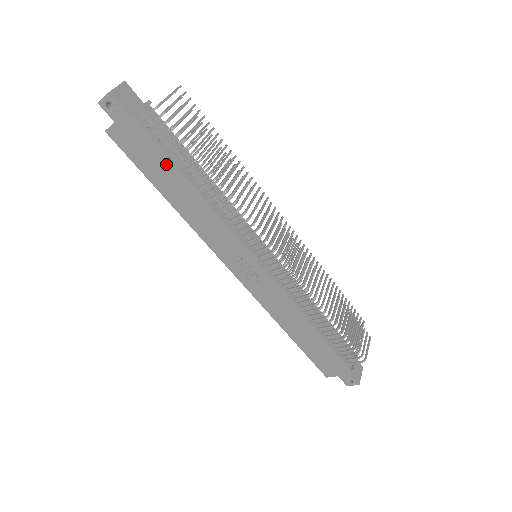
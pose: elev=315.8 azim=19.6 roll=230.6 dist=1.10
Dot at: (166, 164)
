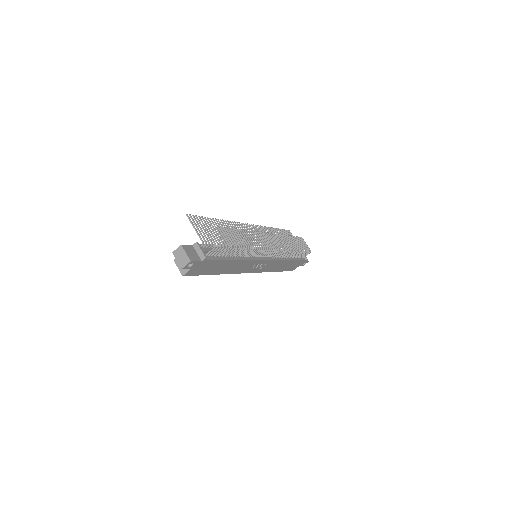
Dot at: (220, 263)
